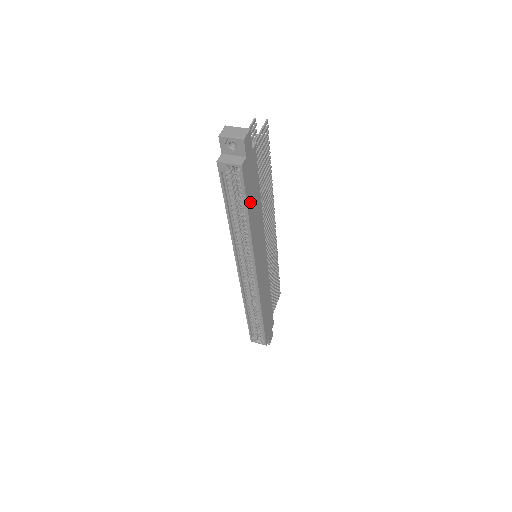
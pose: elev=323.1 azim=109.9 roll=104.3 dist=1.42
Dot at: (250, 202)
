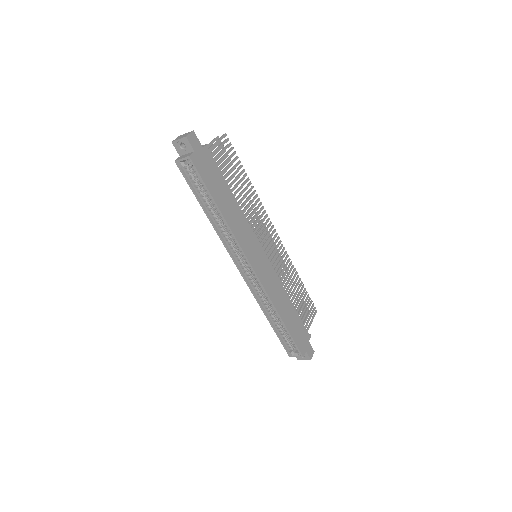
Dot at: (215, 192)
